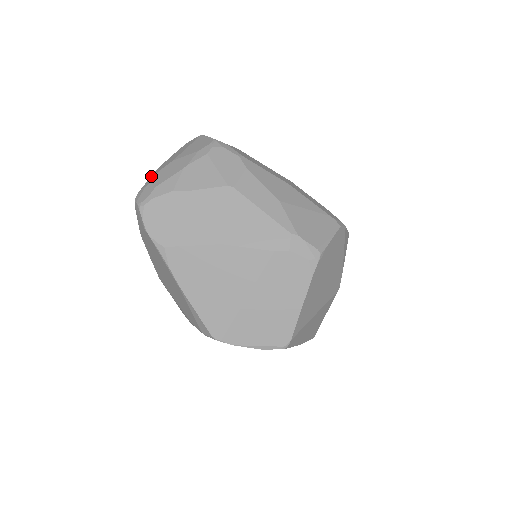
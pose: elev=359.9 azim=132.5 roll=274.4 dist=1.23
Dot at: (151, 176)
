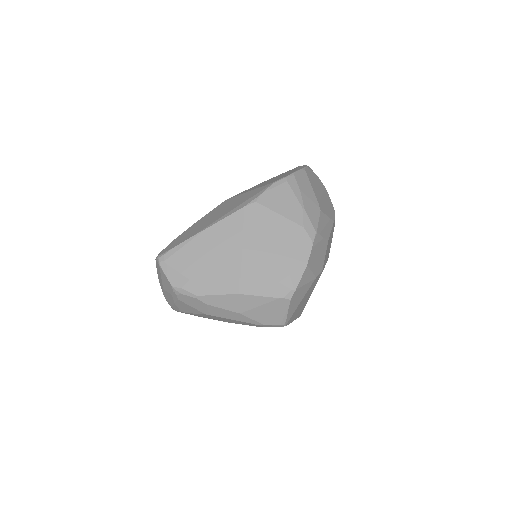
Dot at: occluded
